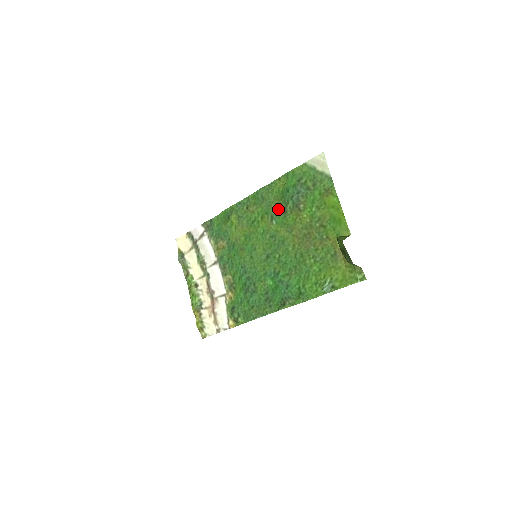
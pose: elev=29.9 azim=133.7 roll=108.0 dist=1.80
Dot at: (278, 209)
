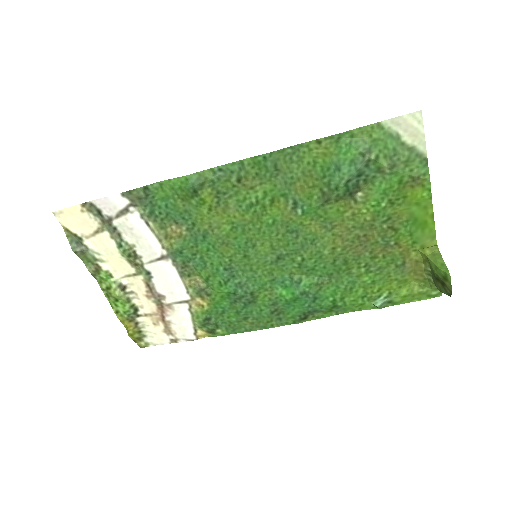
Dot at: (309, 192)
